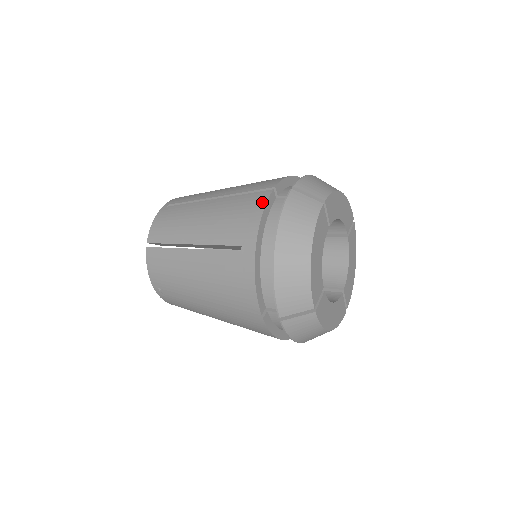
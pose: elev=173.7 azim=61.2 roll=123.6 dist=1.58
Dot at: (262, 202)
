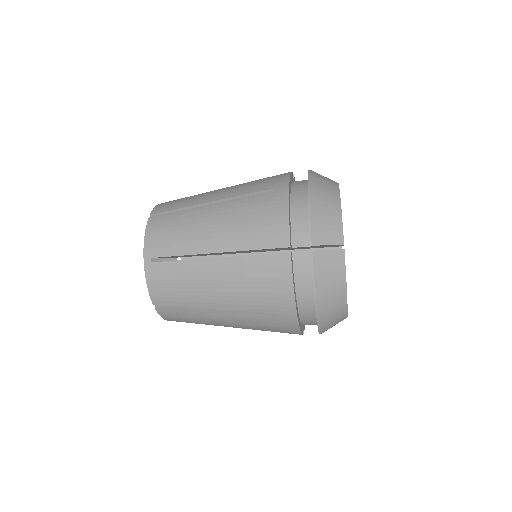
Dot at: occluded
